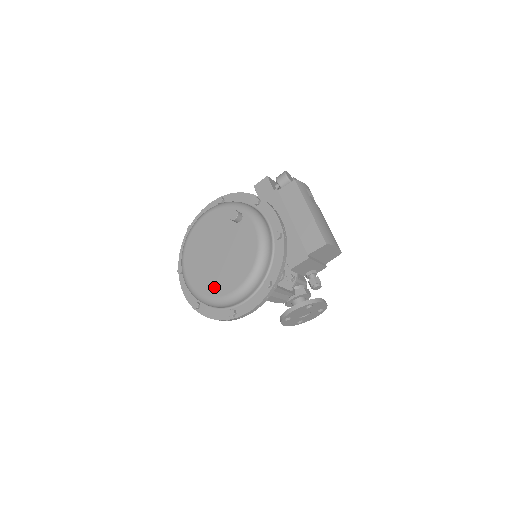
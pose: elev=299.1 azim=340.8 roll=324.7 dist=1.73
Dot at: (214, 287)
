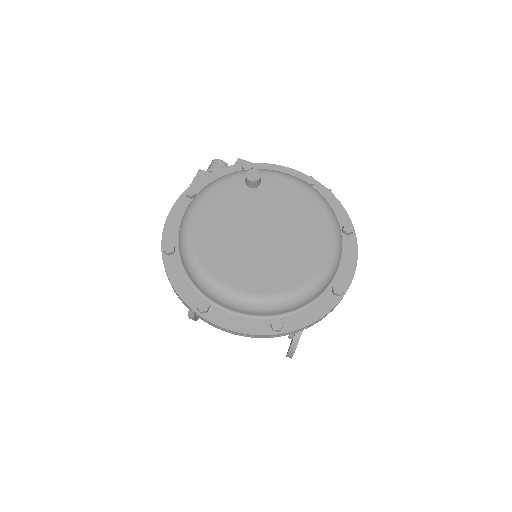
Dot at: (299, 269)
